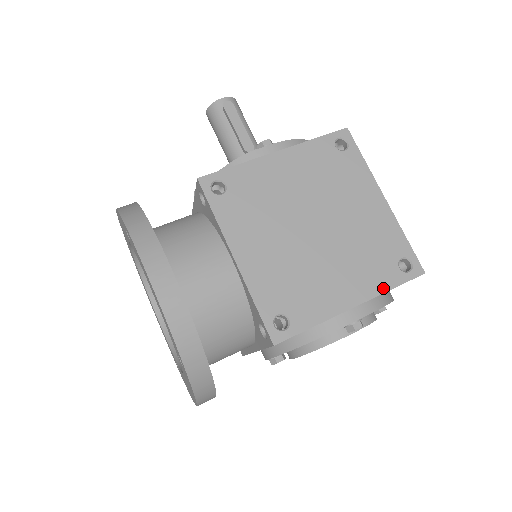
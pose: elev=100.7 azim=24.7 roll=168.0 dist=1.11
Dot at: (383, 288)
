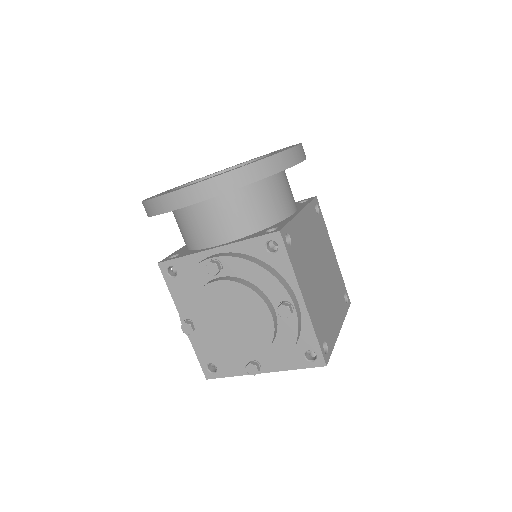
Dot at: (315, 327)
